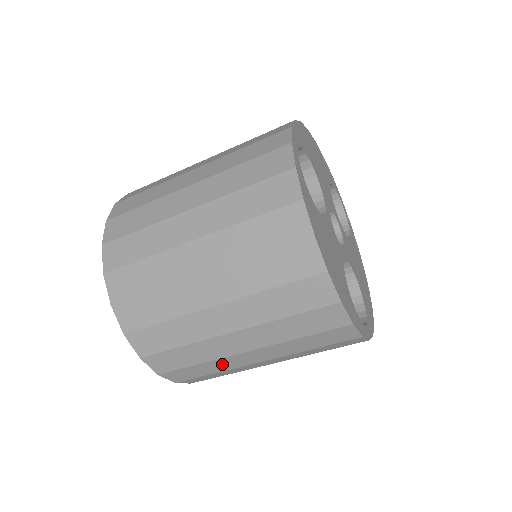
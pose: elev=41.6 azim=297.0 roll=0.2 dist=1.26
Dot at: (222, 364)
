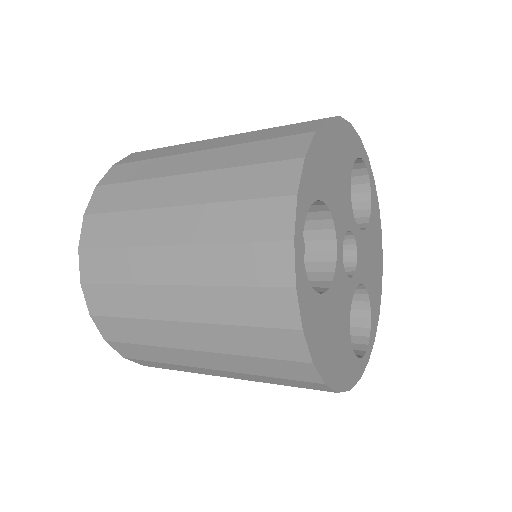
Dot at: occluded
